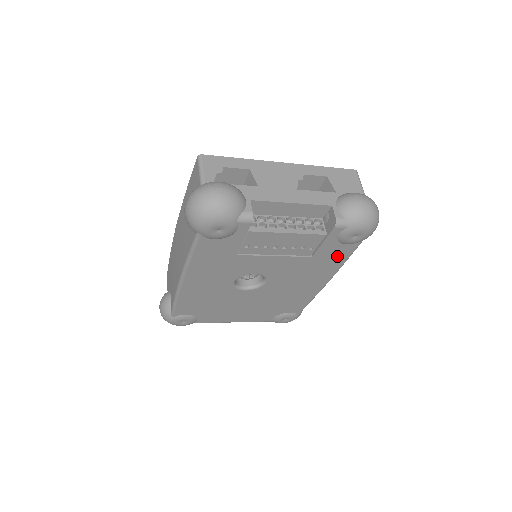
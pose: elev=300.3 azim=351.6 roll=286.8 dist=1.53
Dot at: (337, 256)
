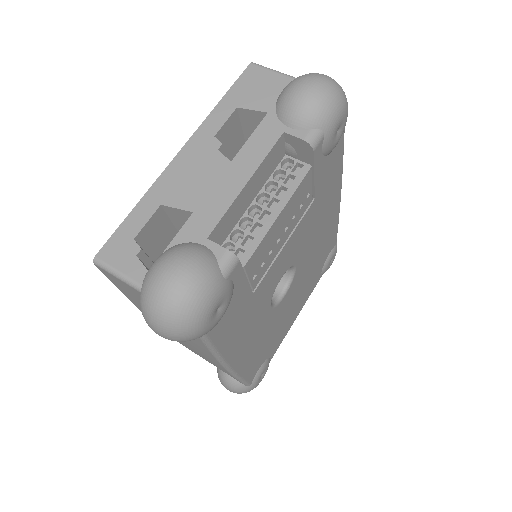
Dot at: (333, 168)
